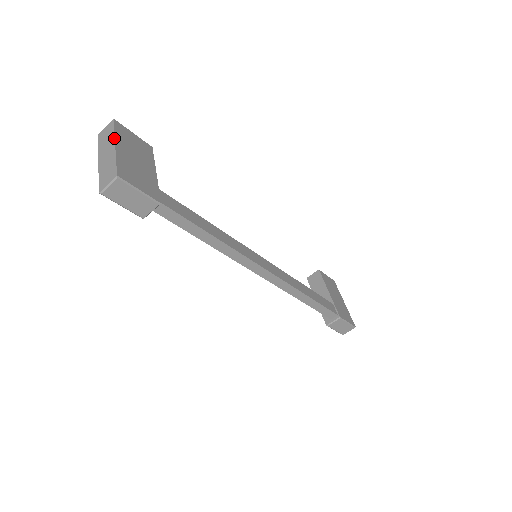
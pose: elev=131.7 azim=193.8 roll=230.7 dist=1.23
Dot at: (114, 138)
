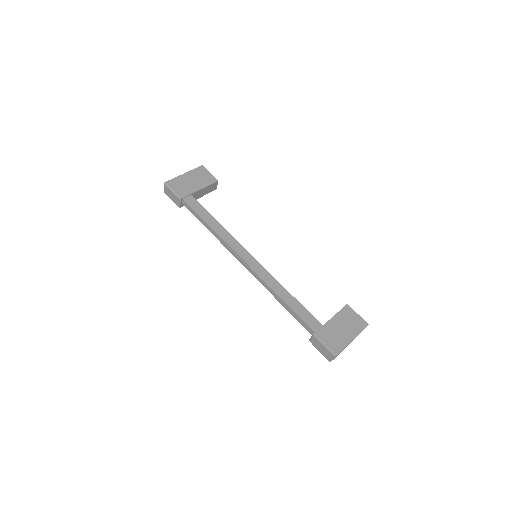
Dot at: (189, 171)
